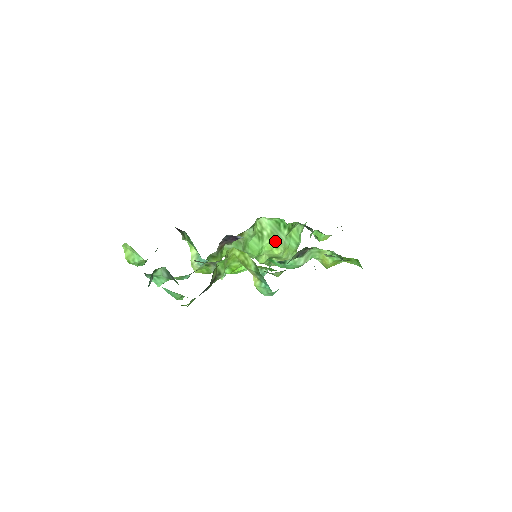
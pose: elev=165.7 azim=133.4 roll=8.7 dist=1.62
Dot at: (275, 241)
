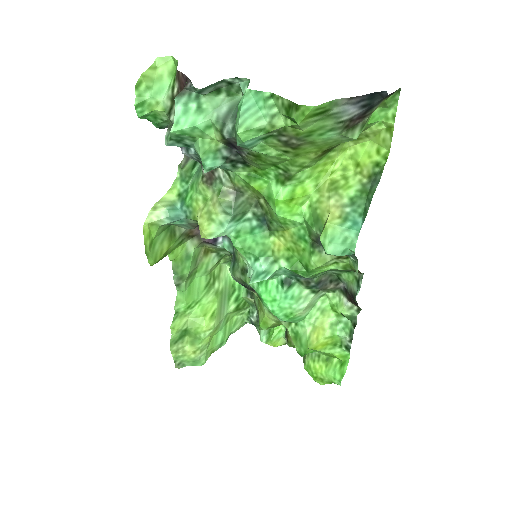
Dot at: (217, 307)
